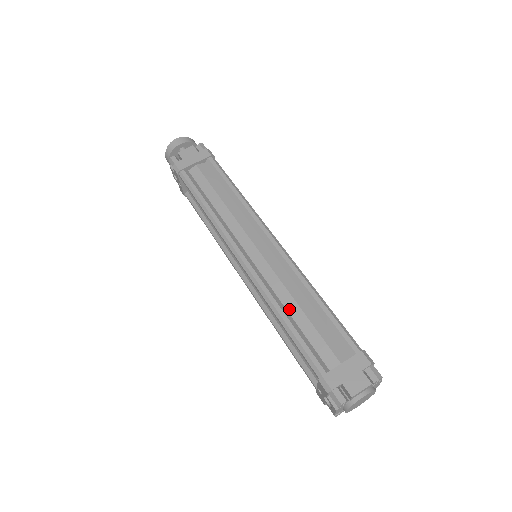
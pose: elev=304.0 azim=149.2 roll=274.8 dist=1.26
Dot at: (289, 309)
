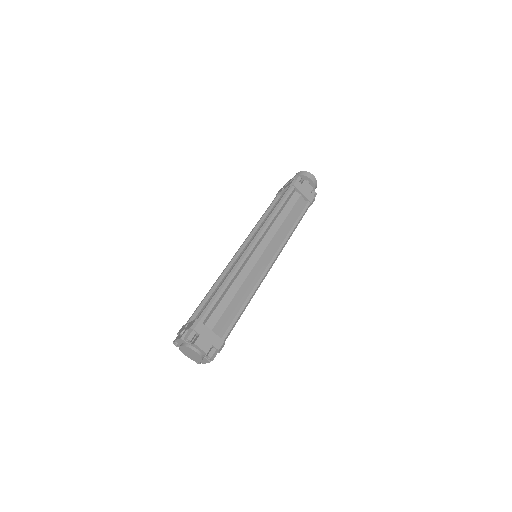
Dot at: (232, 287)
